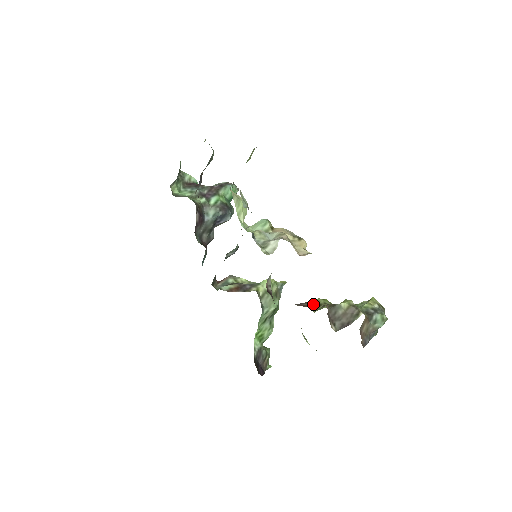
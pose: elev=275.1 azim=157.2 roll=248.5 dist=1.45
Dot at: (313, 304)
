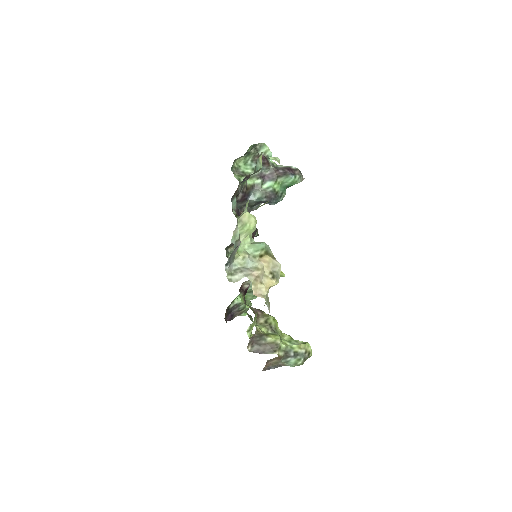
Dot at: (263, 318)
